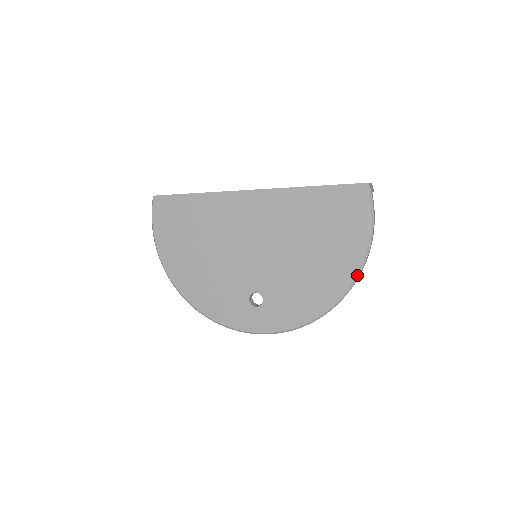
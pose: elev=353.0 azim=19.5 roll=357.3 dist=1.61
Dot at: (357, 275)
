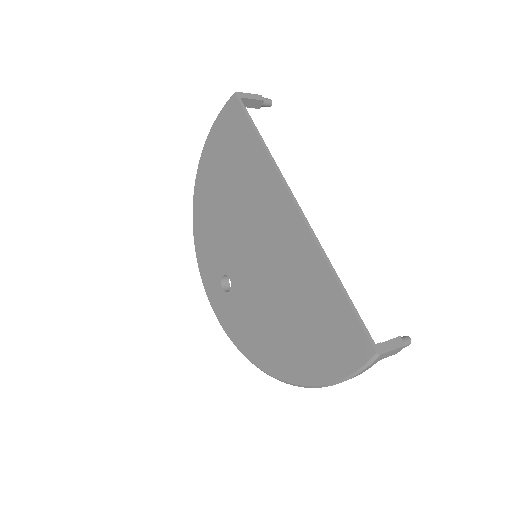
Dot at: (293, 384)
